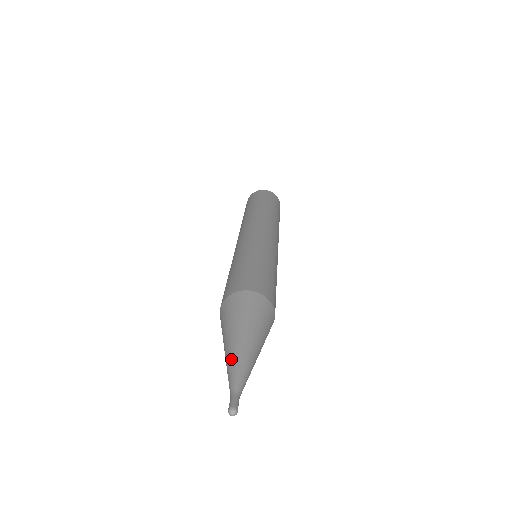
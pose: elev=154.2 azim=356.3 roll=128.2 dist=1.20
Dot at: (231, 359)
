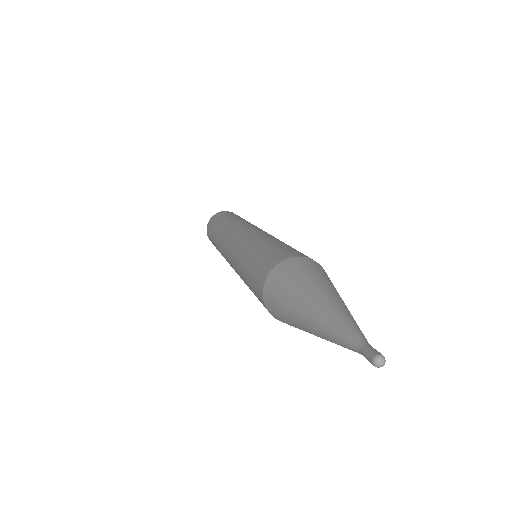
Dot at: (332, 313)
